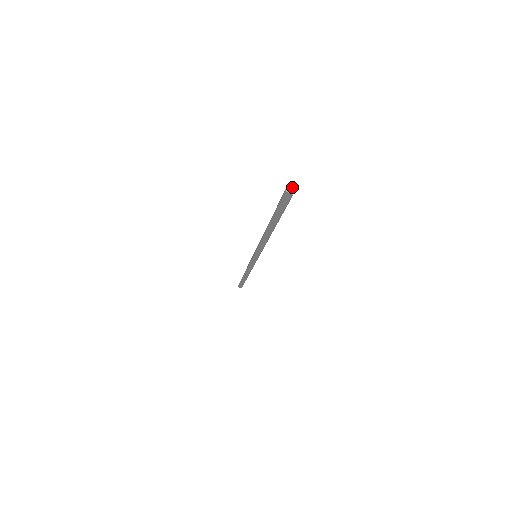
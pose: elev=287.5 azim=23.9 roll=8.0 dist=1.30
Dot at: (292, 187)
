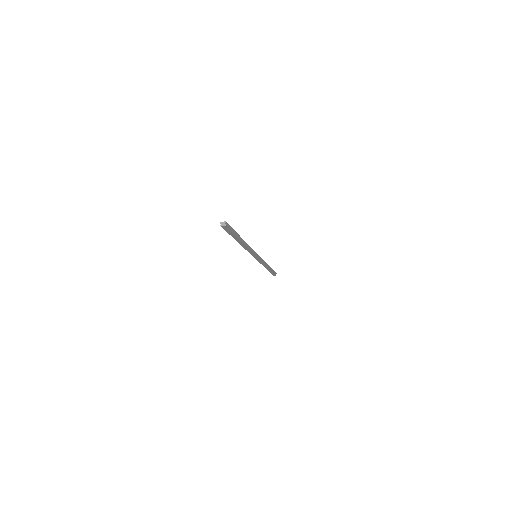
Dot at: (223, 222)
